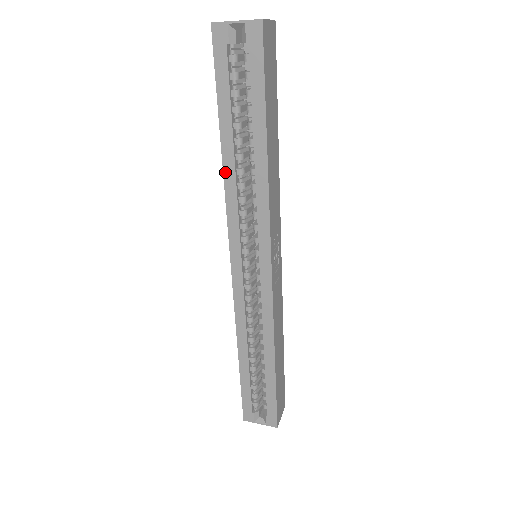
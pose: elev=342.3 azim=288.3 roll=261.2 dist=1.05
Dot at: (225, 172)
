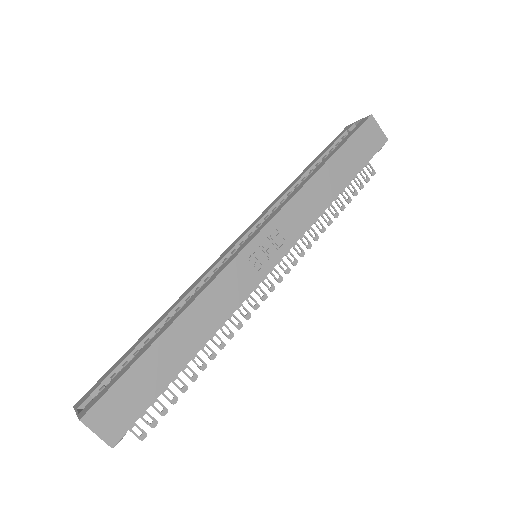
Dot at: (289, 186)
